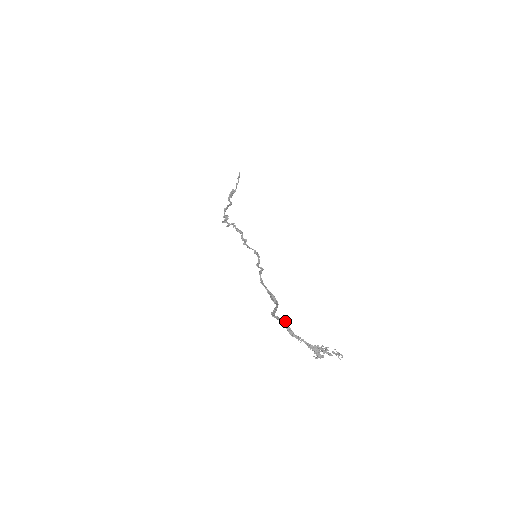
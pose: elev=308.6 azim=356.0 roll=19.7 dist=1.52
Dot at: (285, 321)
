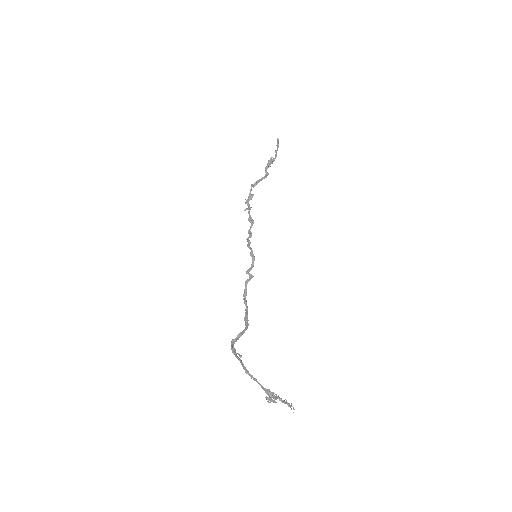
Dot at: (239, 355)
